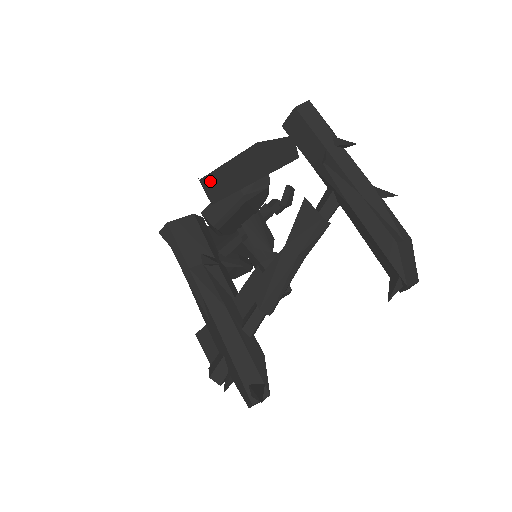
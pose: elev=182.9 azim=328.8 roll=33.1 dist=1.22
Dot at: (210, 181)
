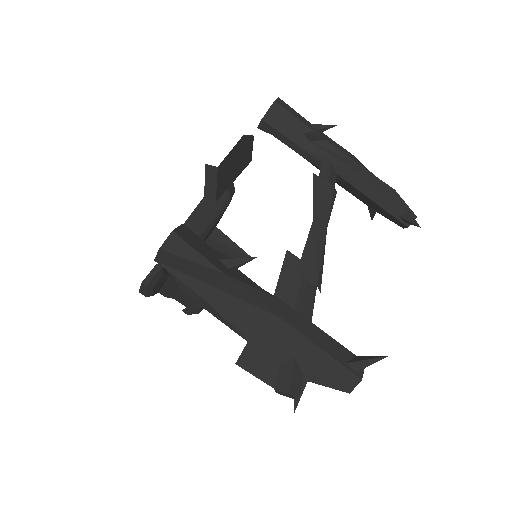
Dot at: (221, 171)
